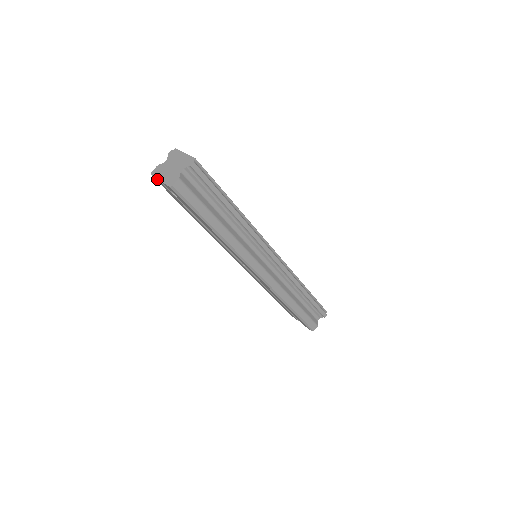
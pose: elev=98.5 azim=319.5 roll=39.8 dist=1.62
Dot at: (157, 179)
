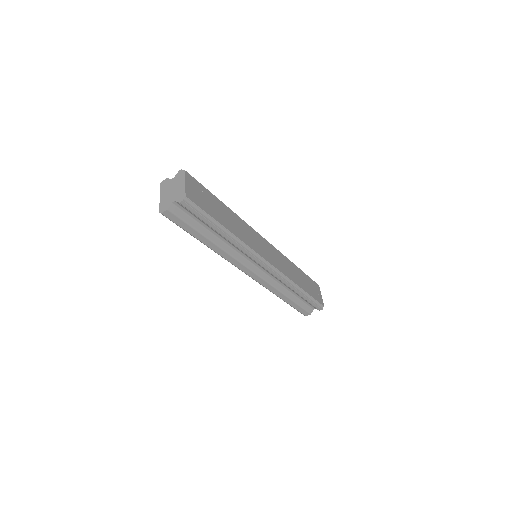
Dot at: (160, 193)
